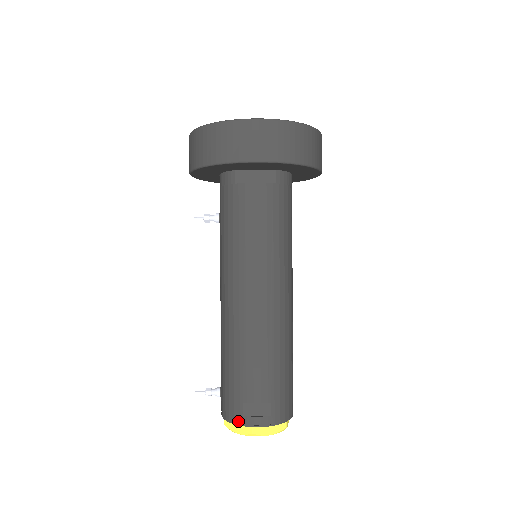
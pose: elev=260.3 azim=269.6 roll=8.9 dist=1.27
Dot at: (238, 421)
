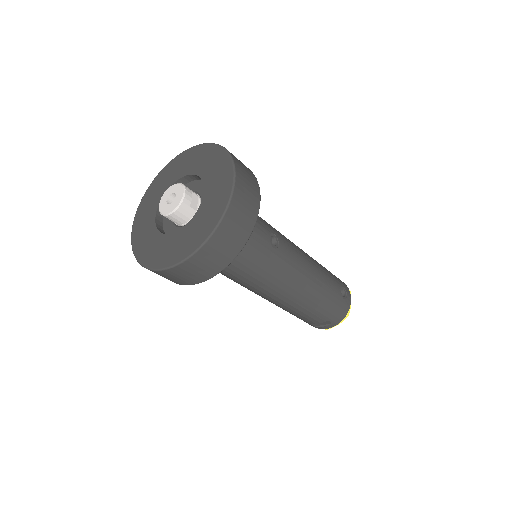
Dot at: occluded
